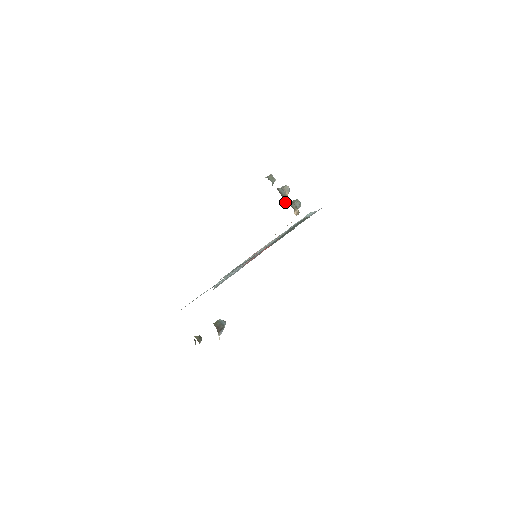
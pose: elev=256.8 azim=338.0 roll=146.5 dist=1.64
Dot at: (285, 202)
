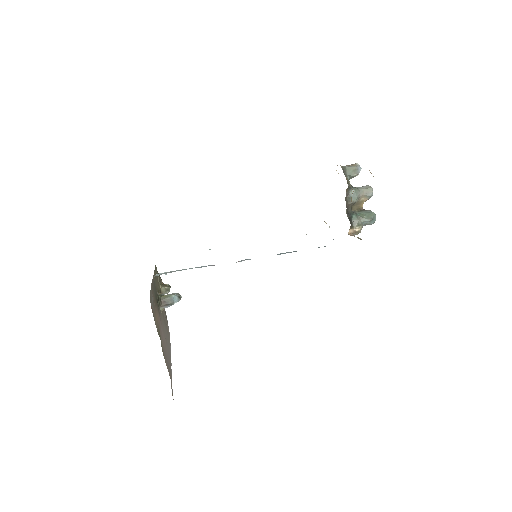
Dot at: (355, 208)
